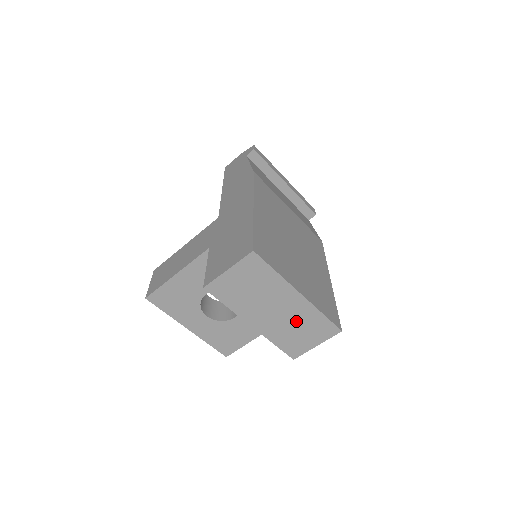
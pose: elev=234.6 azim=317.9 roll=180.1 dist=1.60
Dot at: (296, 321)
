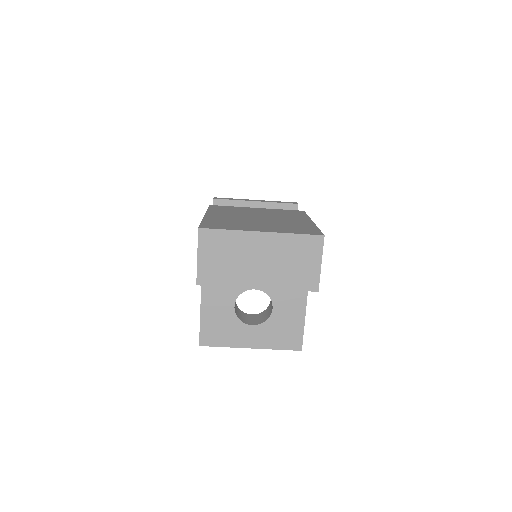
Dot at: (283, 257)
